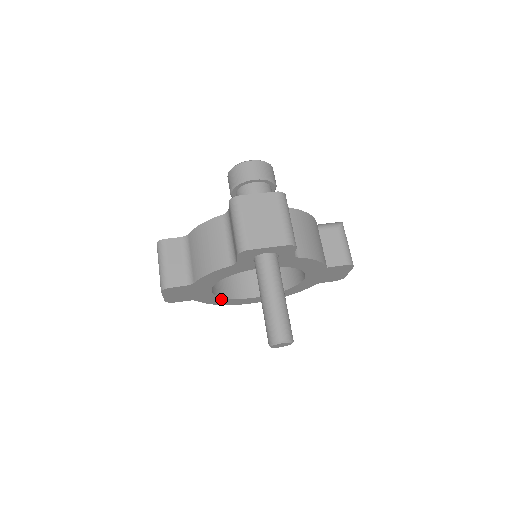
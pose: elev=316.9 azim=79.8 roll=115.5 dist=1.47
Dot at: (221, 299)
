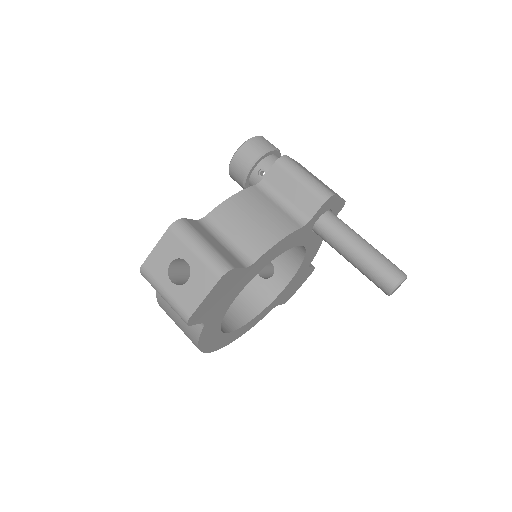
Dot at: (215, 329)
